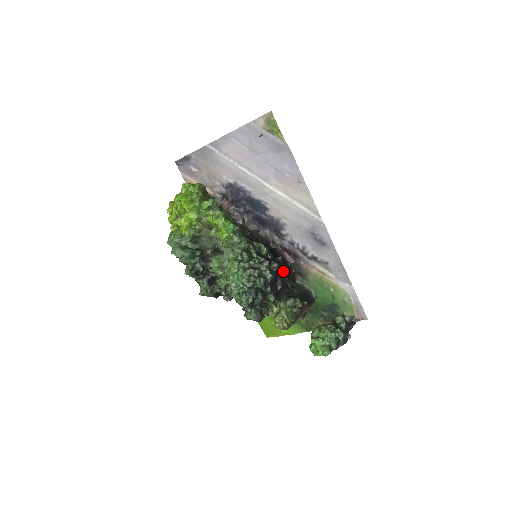
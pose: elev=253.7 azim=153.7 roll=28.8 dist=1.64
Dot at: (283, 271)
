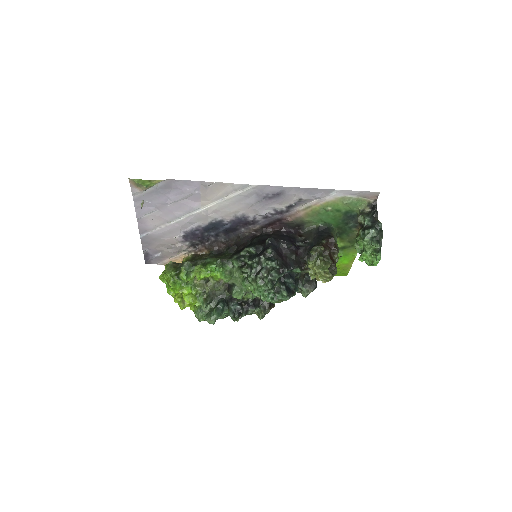
Dot at: (281, 244)
